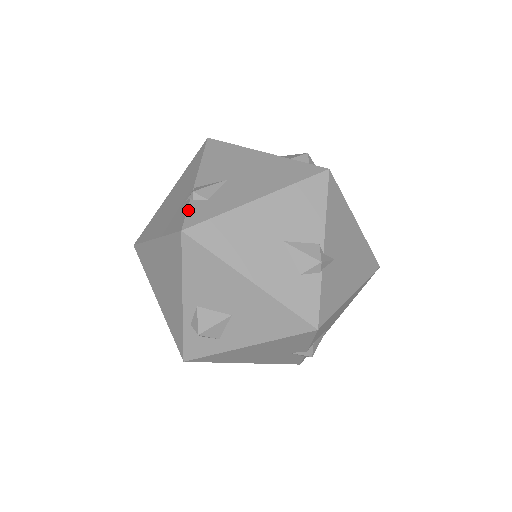
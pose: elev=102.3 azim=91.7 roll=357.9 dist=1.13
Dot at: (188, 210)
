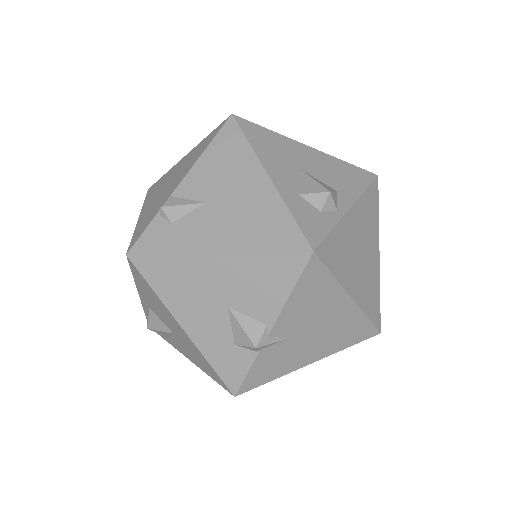
Dot at: (147, 228)
